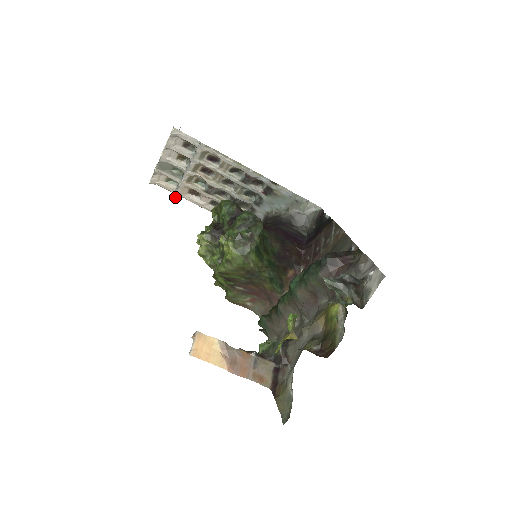
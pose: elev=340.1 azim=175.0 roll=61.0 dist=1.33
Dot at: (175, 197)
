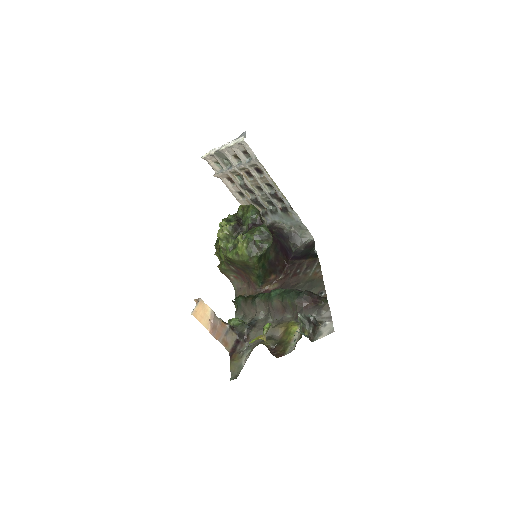
Dot at: (215, 176)
